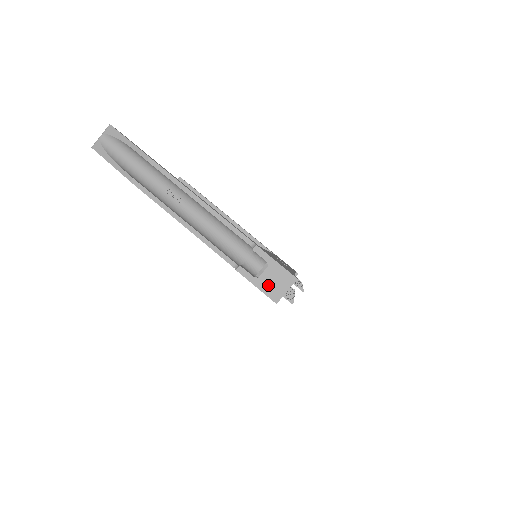
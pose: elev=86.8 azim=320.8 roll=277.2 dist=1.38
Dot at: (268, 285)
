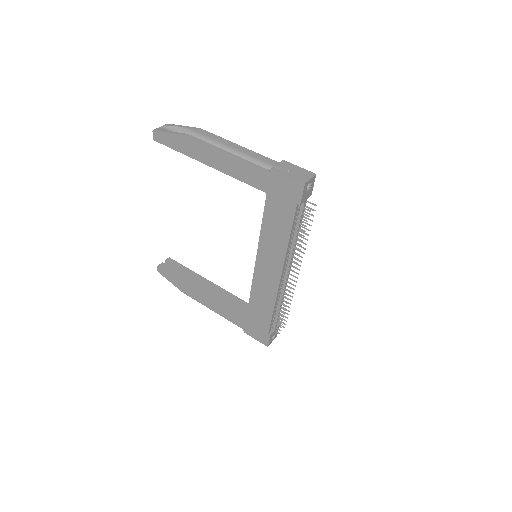
Dot at: (296, 175)
